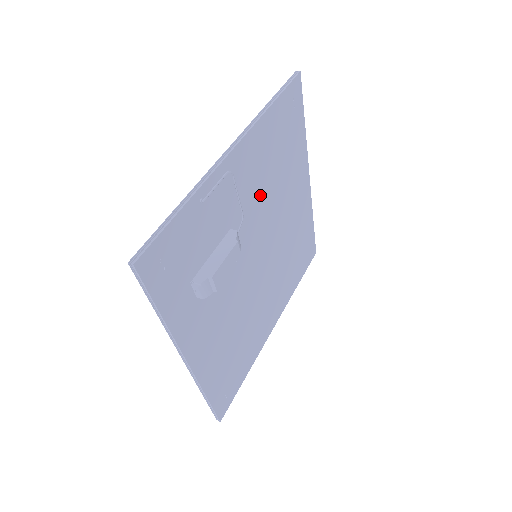
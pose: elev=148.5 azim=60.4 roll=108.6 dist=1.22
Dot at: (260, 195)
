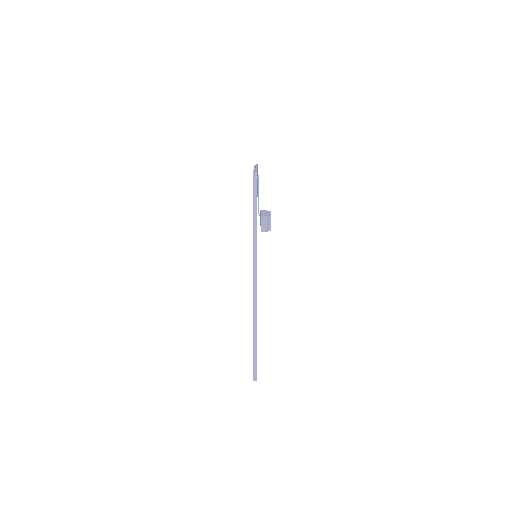
Dot at: occluded
